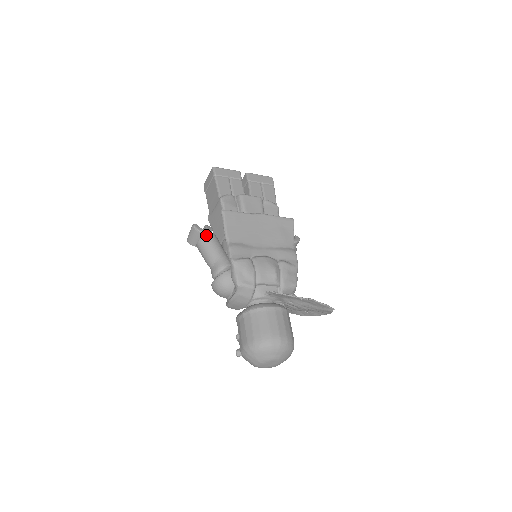
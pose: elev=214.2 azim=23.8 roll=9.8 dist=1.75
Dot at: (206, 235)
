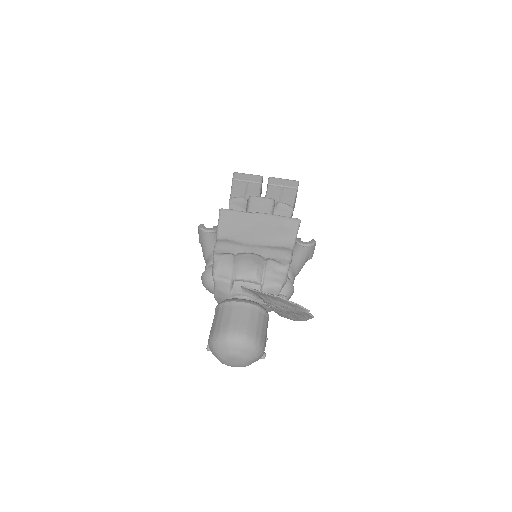
Dot at: (207, 233)
